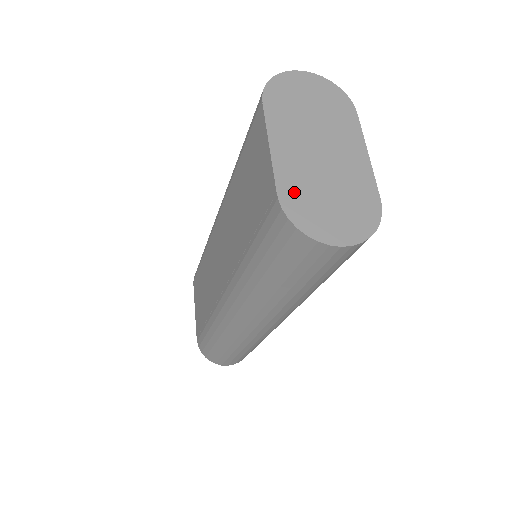
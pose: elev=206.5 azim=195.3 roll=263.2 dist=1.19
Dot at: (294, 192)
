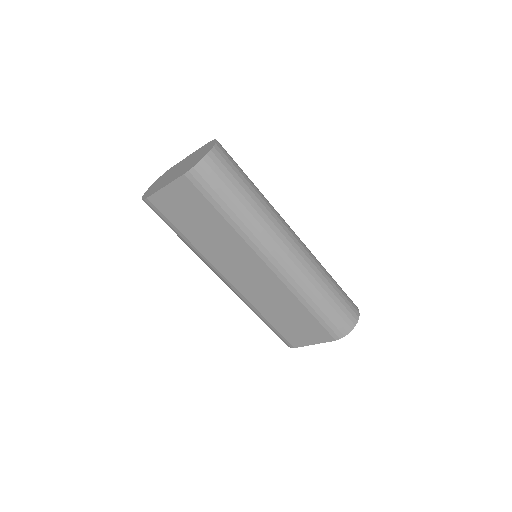
Dot at: (185, 170)
